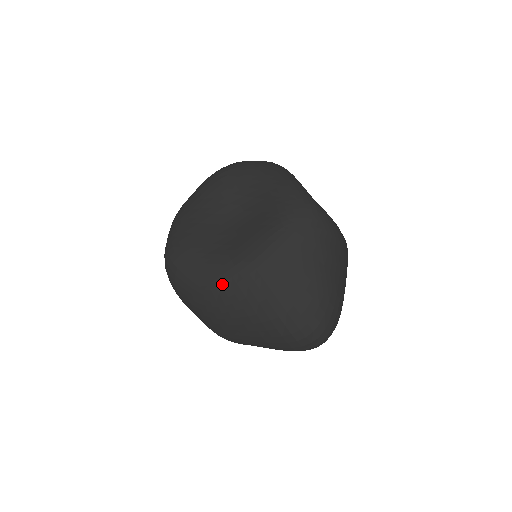
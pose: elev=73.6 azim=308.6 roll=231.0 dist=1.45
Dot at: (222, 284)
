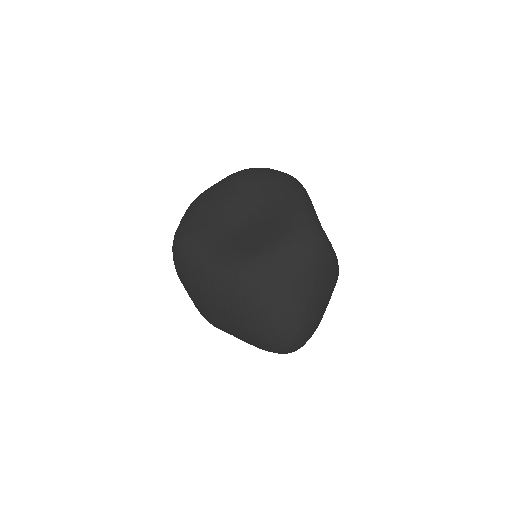
Dot at: (219, 278)
